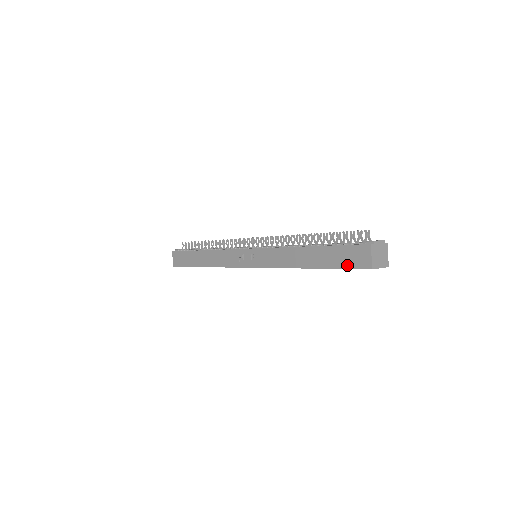
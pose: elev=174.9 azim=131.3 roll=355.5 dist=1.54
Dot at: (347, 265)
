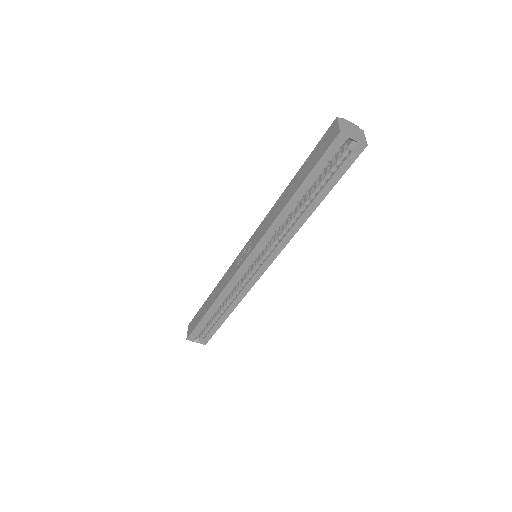
Dot at: (320, 155)
